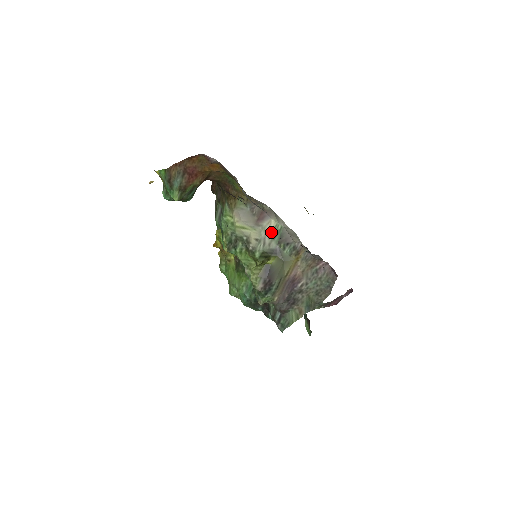
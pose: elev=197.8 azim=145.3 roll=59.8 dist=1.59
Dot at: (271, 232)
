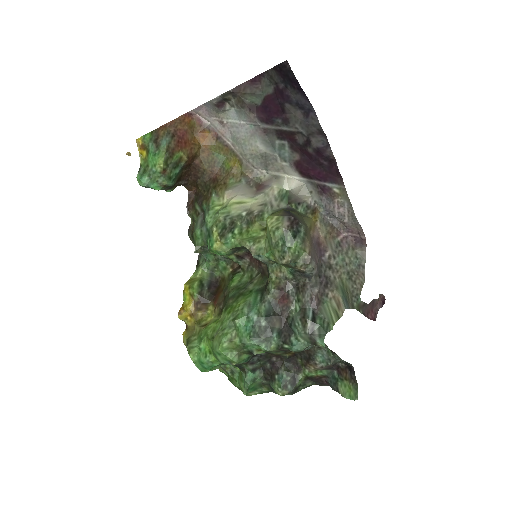
Dot at: (276, 196)
